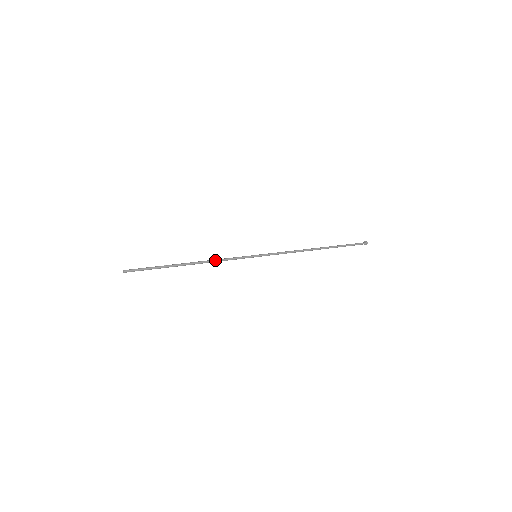
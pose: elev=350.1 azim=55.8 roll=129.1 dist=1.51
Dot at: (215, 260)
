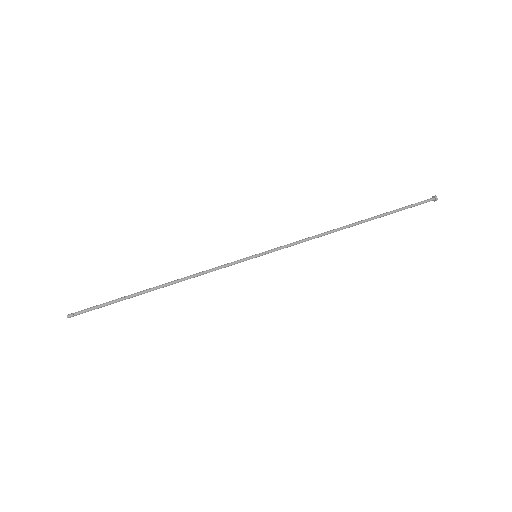
Dot at: (194, 276)
